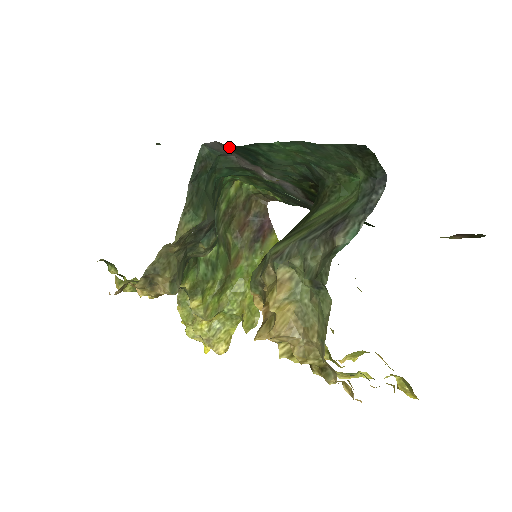
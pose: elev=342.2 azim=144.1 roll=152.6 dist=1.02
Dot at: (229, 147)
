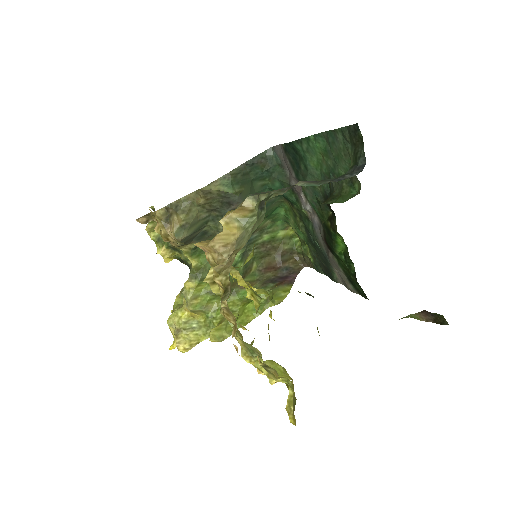
Dot at: (285, 148)
